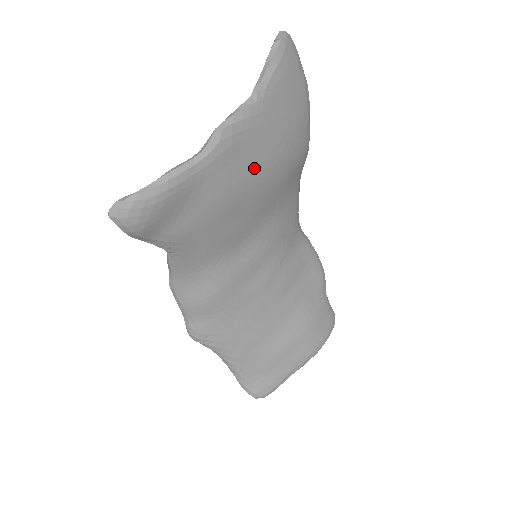
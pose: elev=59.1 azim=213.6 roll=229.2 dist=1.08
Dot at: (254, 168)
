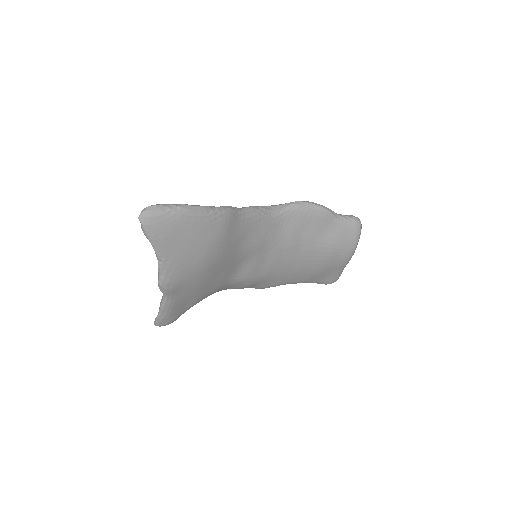
Dot at: (197, 271)
